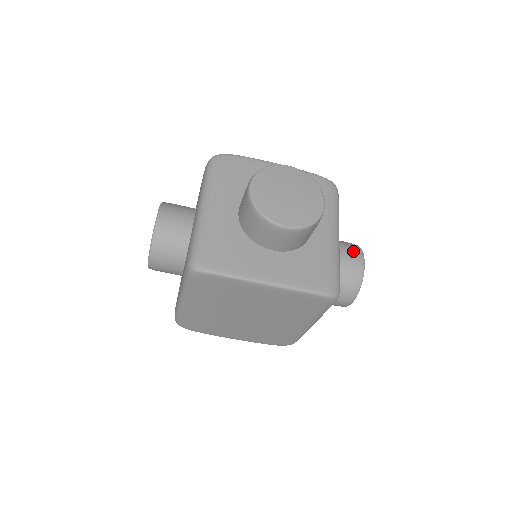
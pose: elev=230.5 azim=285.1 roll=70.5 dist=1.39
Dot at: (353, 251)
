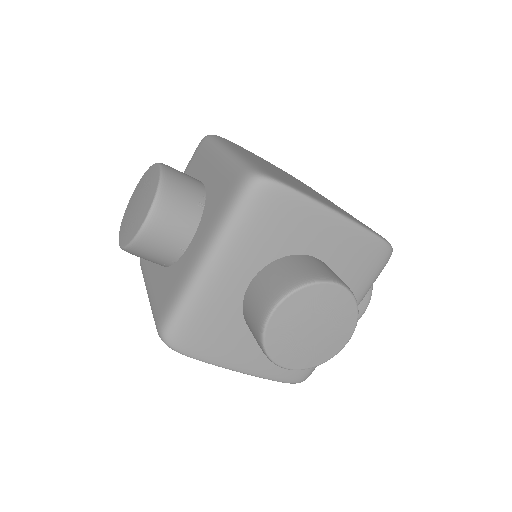
Dot at: occluded
